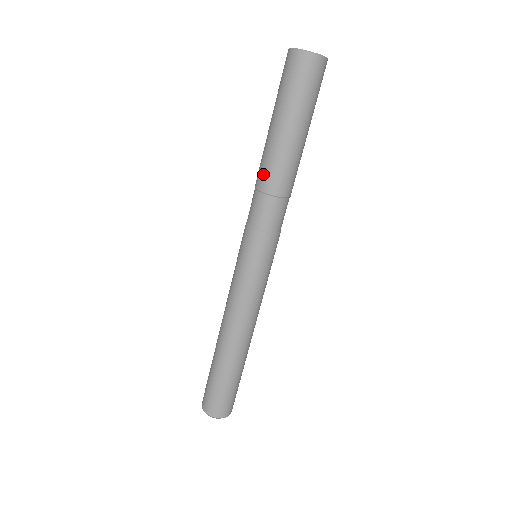
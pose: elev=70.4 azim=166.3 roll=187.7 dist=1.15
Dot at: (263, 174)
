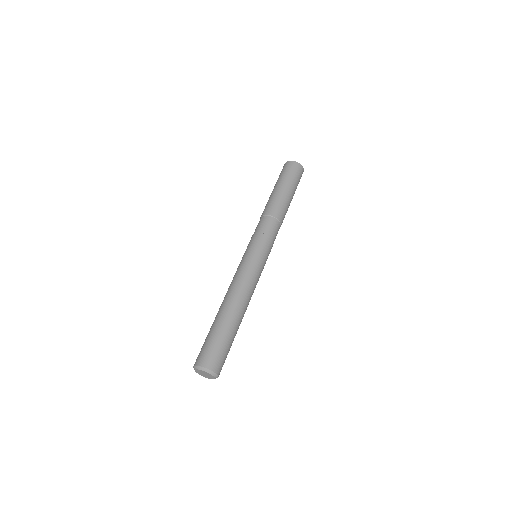
Dot at: (273, 208)
